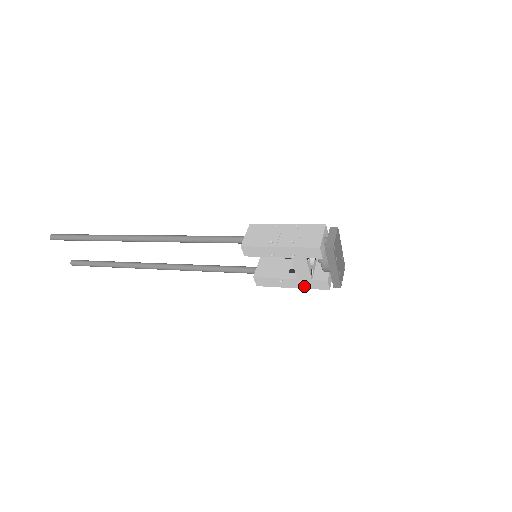
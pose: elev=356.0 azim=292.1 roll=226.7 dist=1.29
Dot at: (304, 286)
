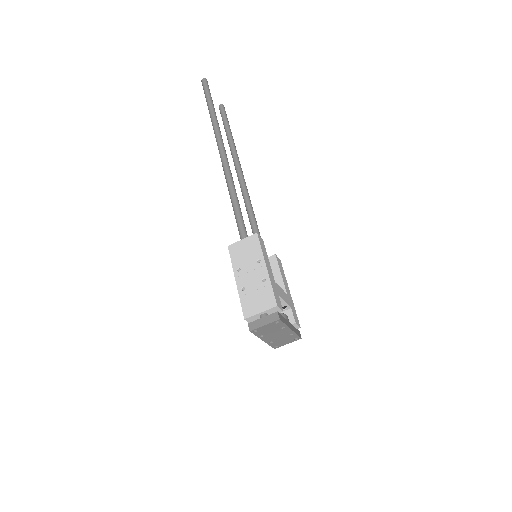
Dot at: occluded
